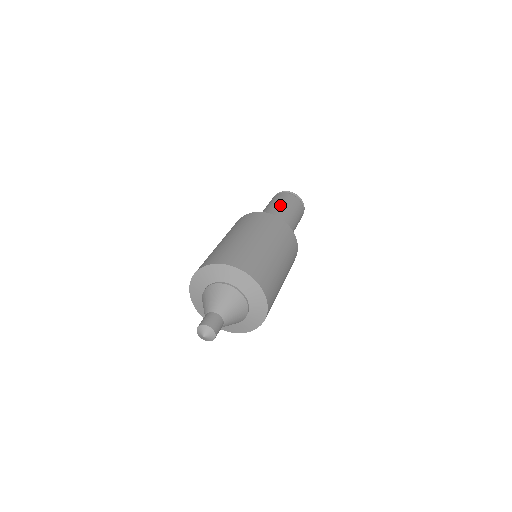
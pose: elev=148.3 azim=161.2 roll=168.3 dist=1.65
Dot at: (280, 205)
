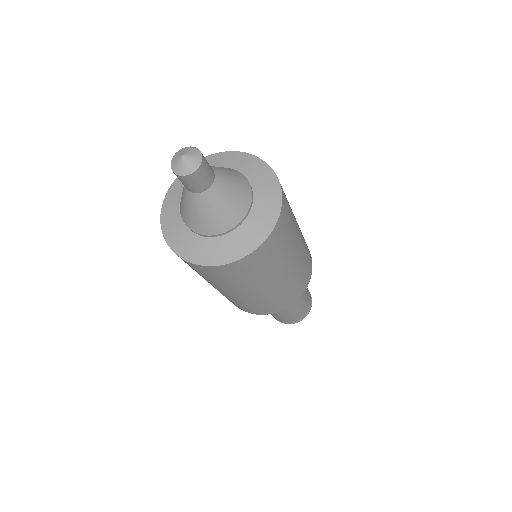
Dot at: occluded
